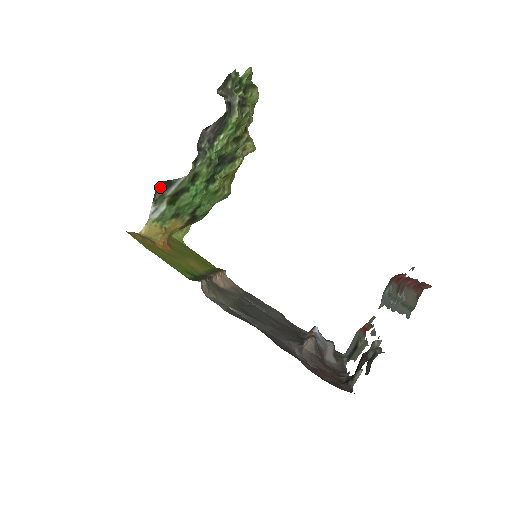
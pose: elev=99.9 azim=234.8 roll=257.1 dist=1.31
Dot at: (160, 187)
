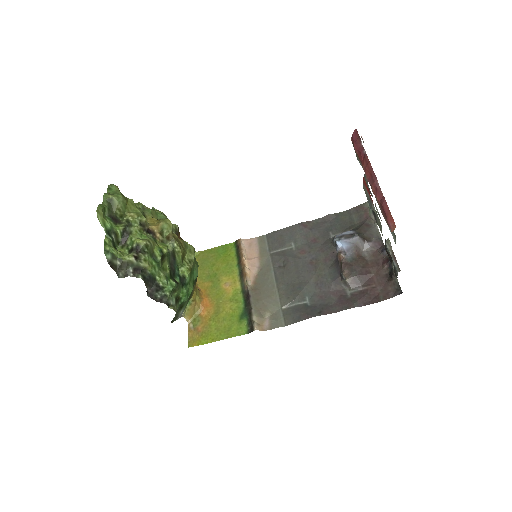
Dot at: occluded
